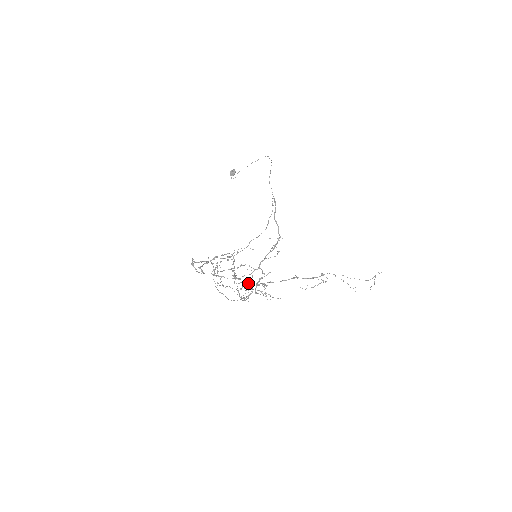
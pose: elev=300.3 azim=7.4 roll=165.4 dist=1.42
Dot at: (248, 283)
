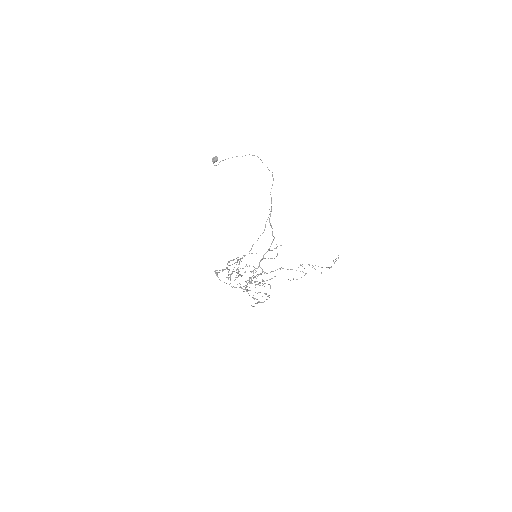
Dot at: occluded
